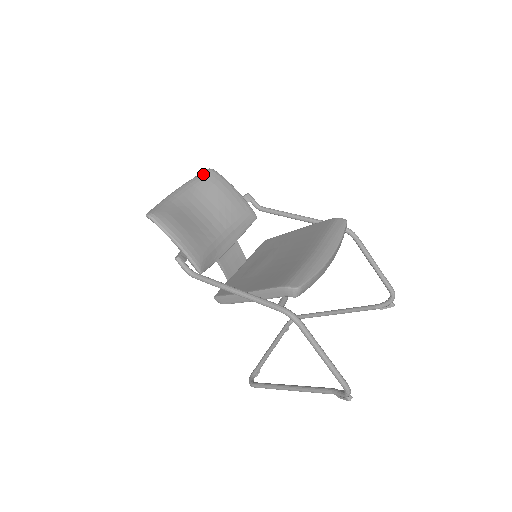
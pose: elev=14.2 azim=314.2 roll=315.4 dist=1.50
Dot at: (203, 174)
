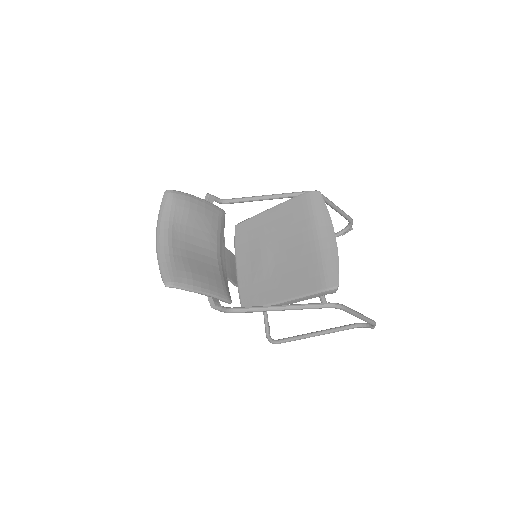
Dot at: (167, 202)
